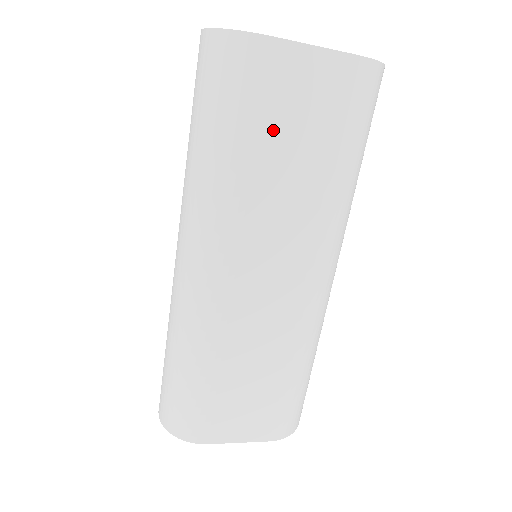
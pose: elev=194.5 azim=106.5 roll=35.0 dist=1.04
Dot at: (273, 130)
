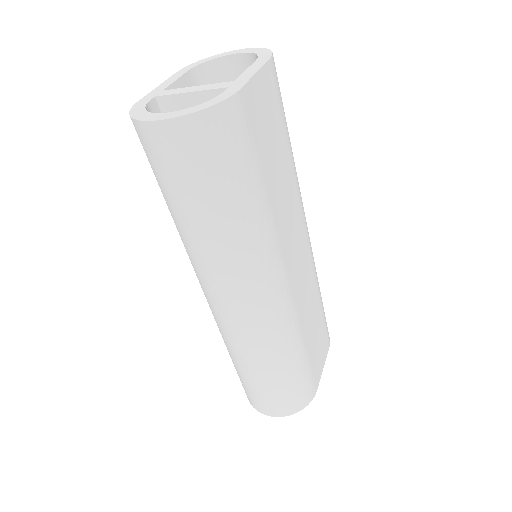
Dot at: (266, 160)
